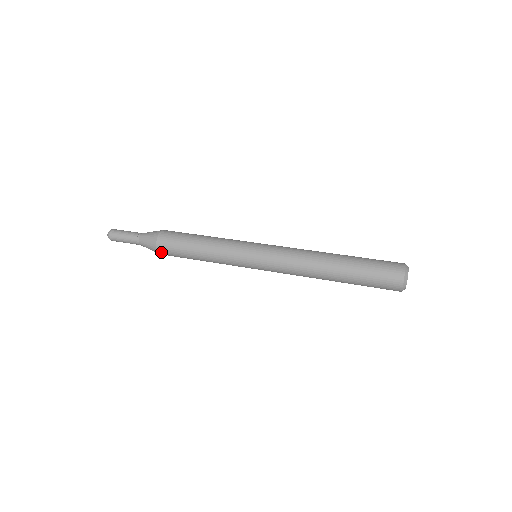
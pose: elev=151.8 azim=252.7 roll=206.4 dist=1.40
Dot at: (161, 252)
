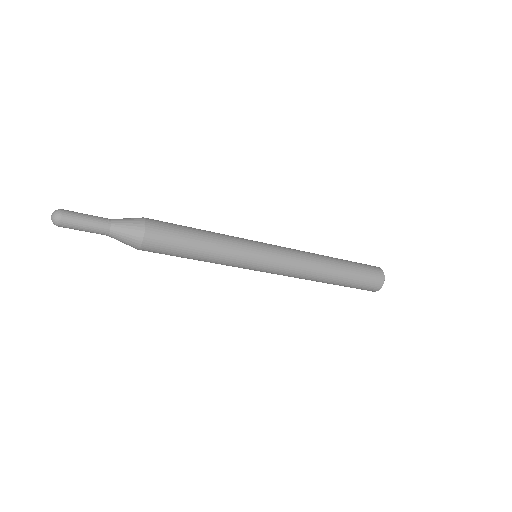
Dot at: (151, 225)
